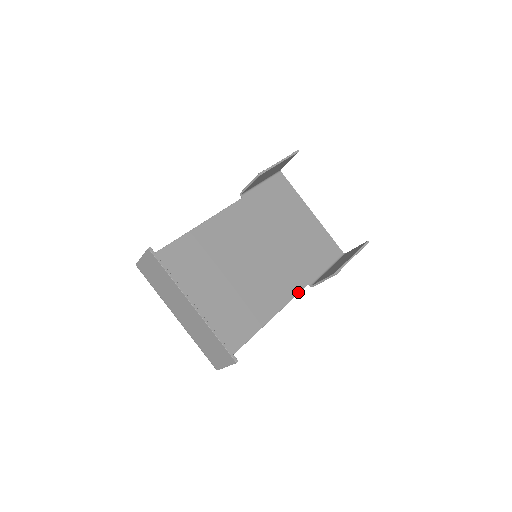
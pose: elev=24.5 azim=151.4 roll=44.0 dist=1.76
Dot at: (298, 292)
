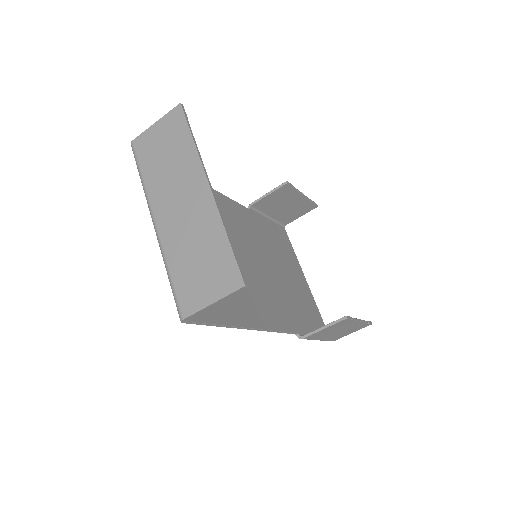
Dot at: (287, 330)
